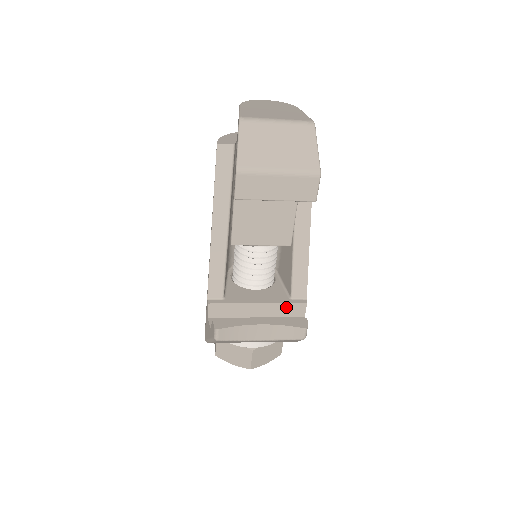
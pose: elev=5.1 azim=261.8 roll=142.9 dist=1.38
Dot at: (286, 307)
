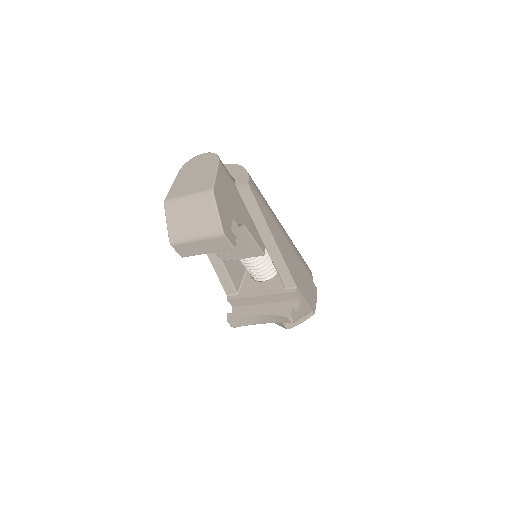
Dot at: (282, 296)
